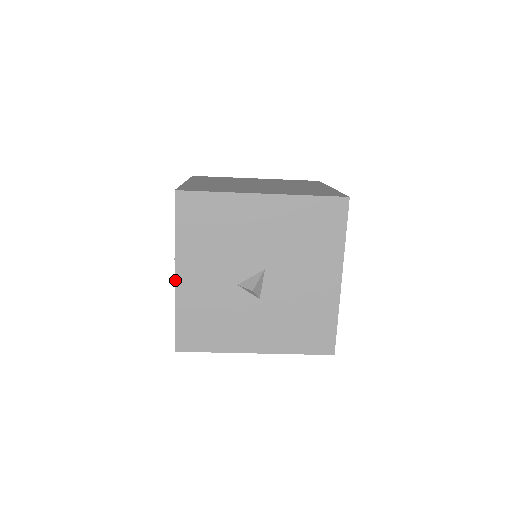
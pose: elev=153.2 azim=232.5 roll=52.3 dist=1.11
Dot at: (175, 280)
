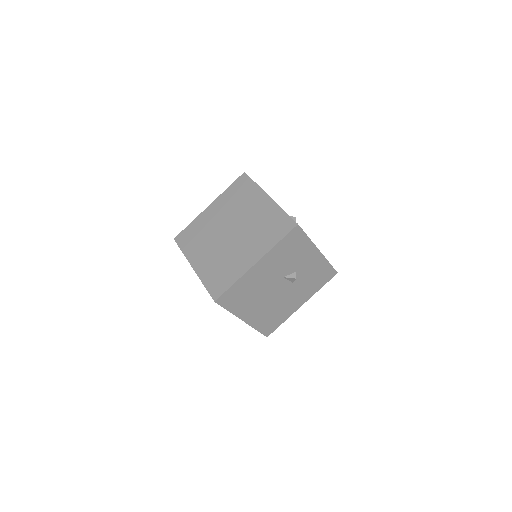
Dot at: occluded
